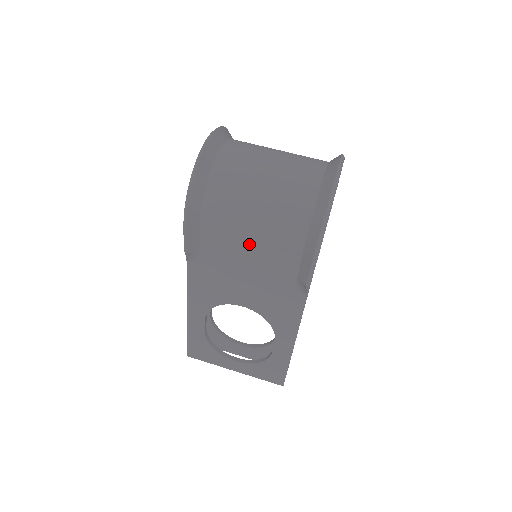
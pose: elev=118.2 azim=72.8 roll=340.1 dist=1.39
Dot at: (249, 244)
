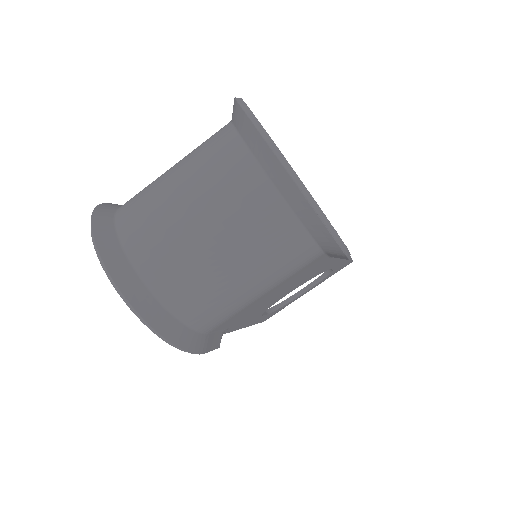
Dot at: (267, 295)
